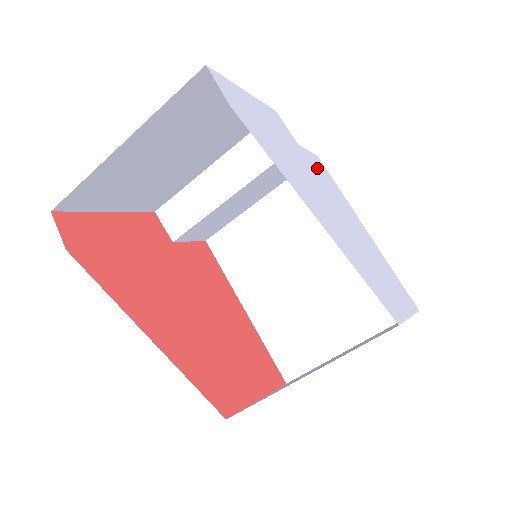
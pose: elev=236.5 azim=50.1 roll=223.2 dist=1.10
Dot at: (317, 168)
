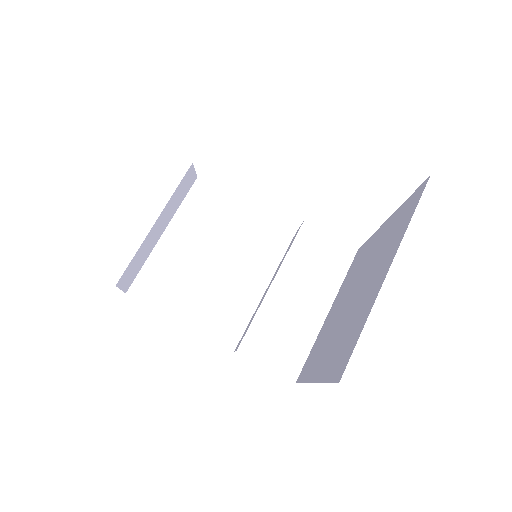
Dot at: occluded
